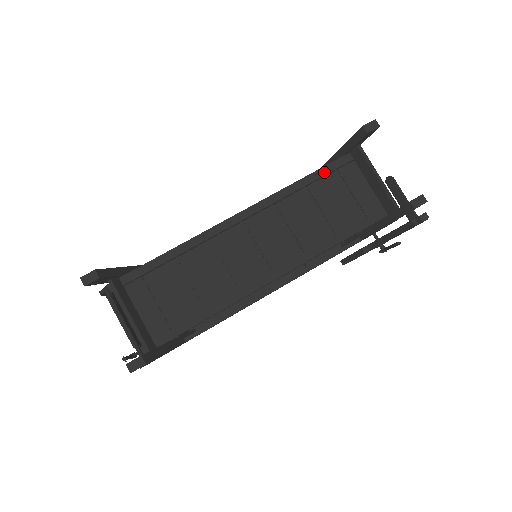
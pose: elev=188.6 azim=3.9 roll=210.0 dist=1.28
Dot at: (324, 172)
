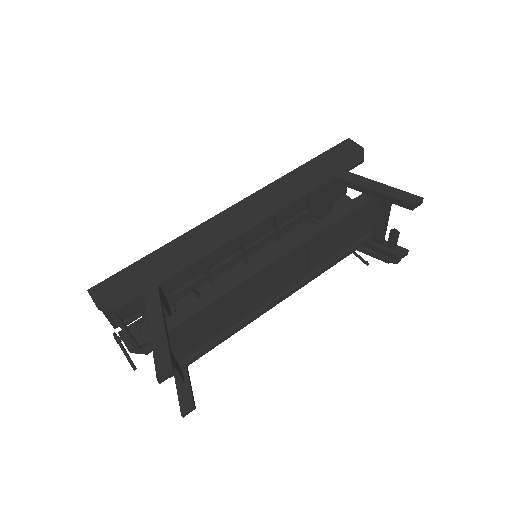
Dot at: (354, 213)
